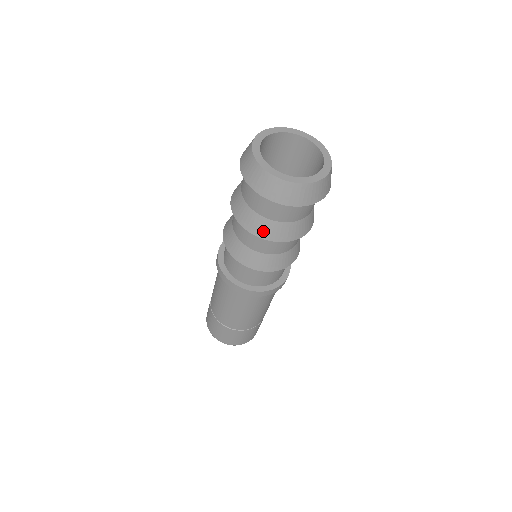
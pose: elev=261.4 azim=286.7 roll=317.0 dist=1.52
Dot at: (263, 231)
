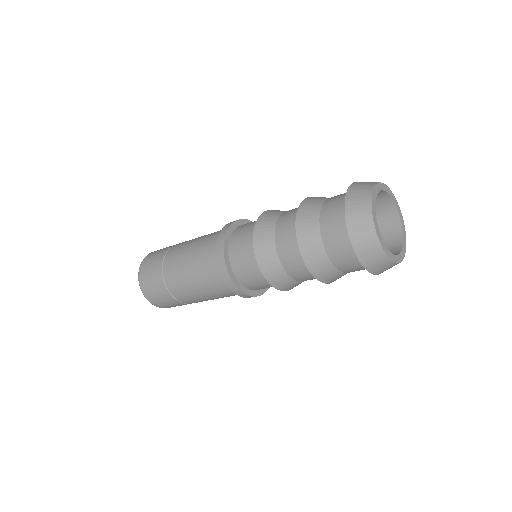
Dot at: (313, 261)
